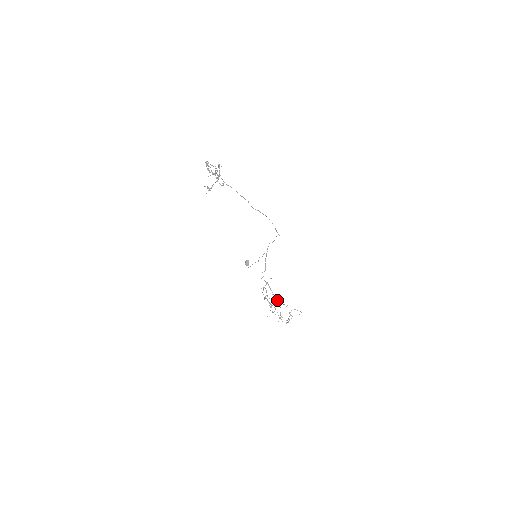
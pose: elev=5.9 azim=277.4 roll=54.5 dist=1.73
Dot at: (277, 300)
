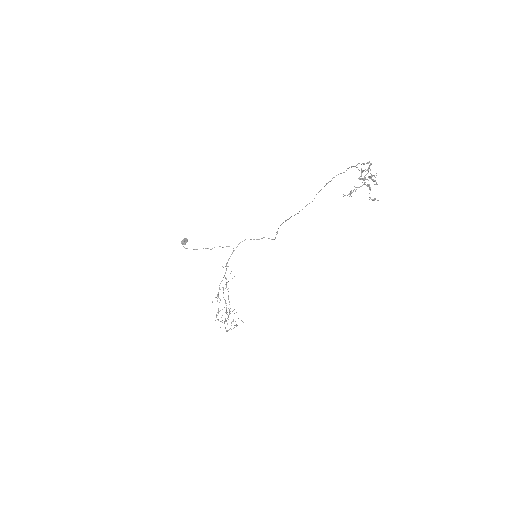
Dot at: (229, 304)
